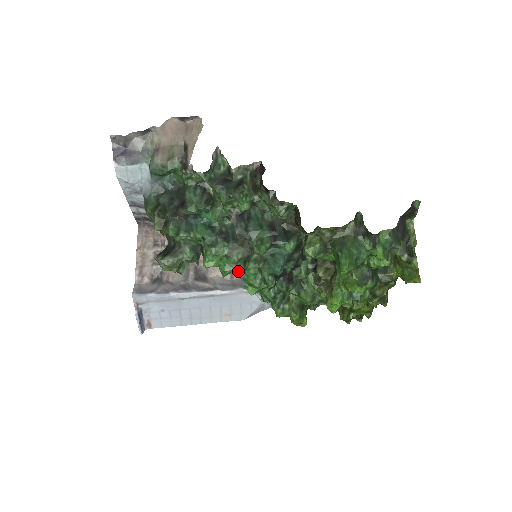
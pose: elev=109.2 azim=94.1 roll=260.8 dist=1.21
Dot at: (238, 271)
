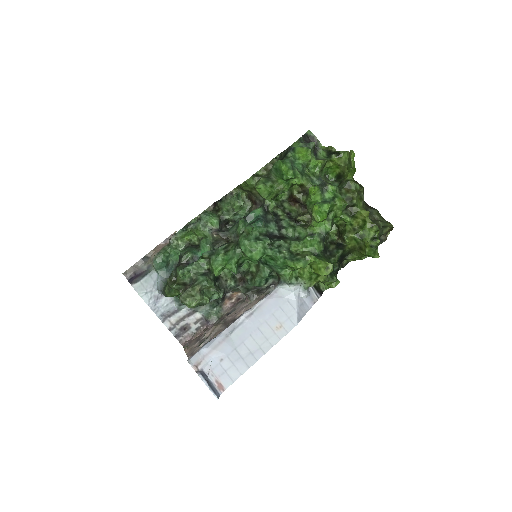
Dot at: (254, 280)
